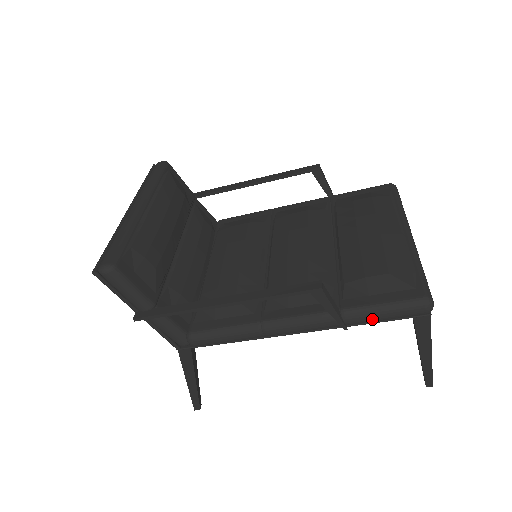
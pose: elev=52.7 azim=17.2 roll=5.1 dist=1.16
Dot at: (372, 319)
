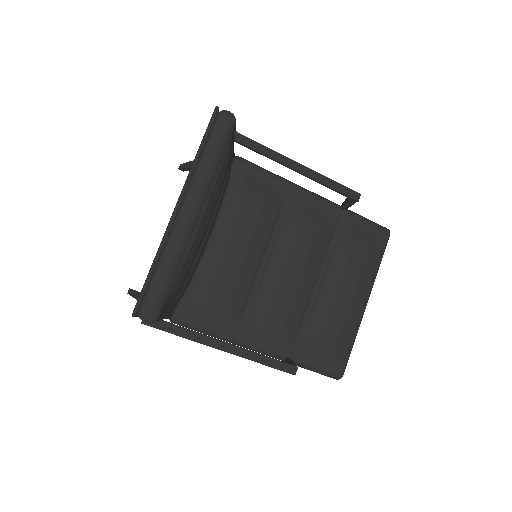
Dot at: occluded
